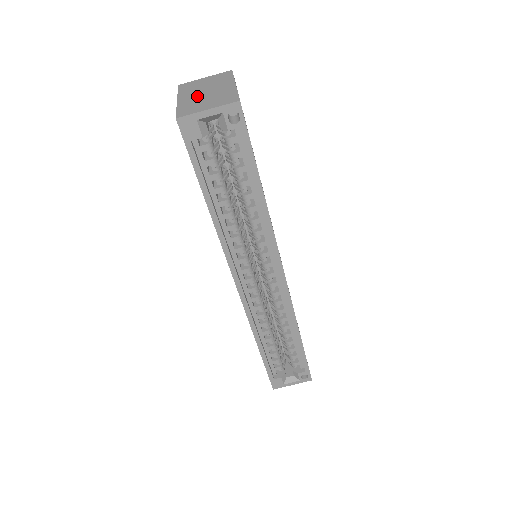
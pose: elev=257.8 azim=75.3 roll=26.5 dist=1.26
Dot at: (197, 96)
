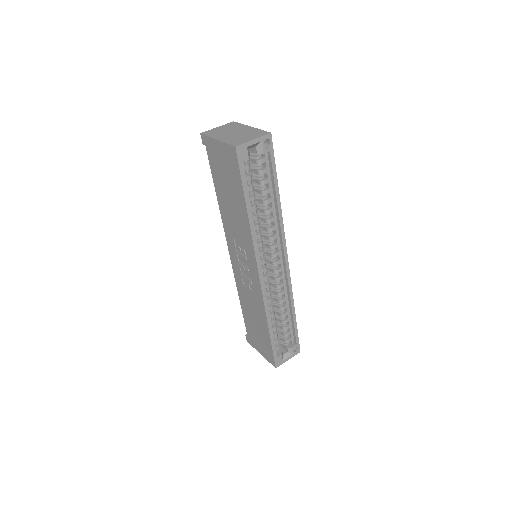
Dot at: (231, 135)
